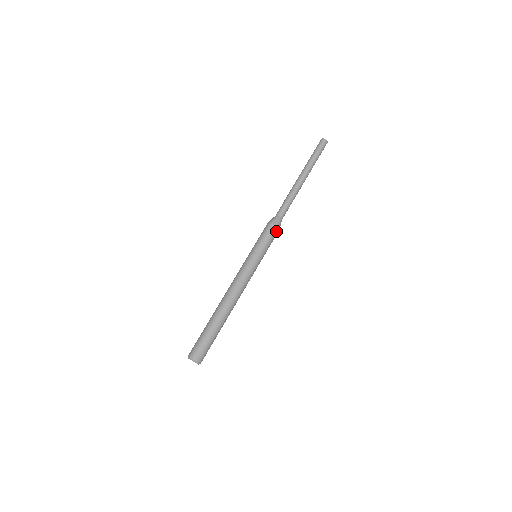
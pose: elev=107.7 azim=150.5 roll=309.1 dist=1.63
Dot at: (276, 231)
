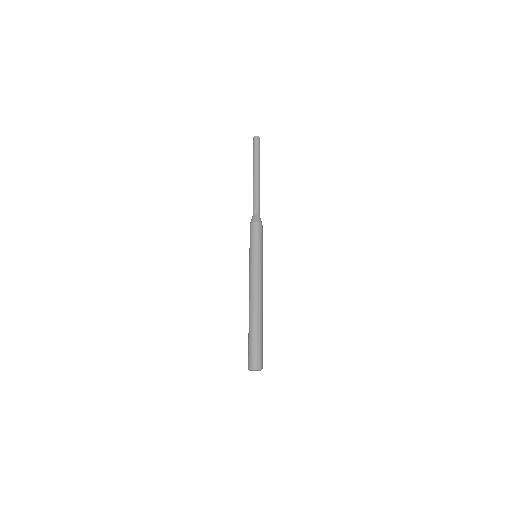
Dot at: (260, 227)
